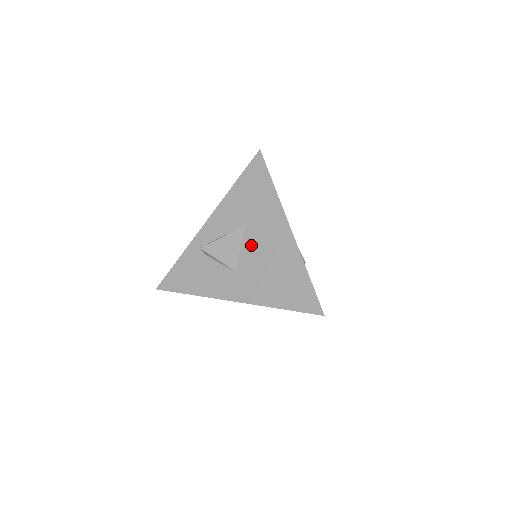
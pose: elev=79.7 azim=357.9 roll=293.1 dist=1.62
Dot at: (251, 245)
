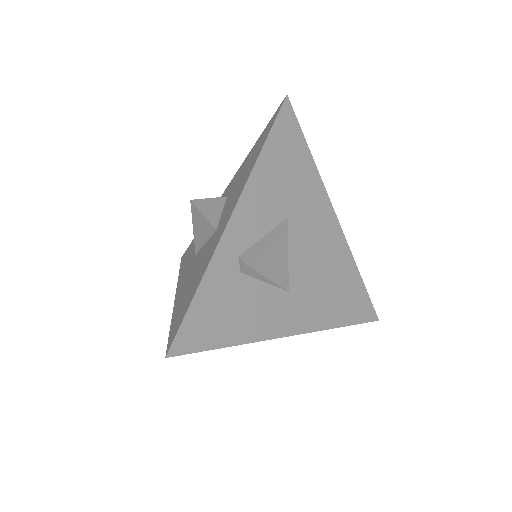
Dot at: (300, 248)
